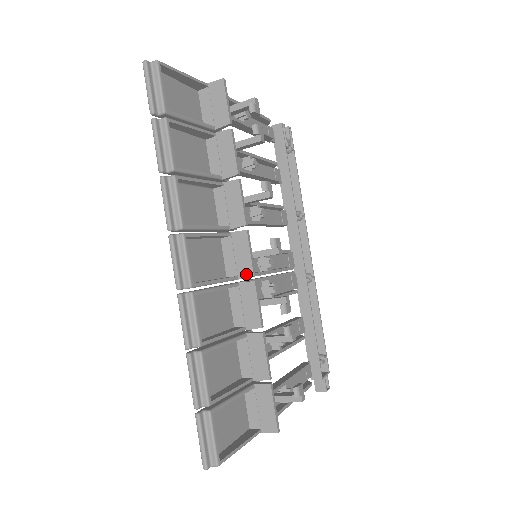
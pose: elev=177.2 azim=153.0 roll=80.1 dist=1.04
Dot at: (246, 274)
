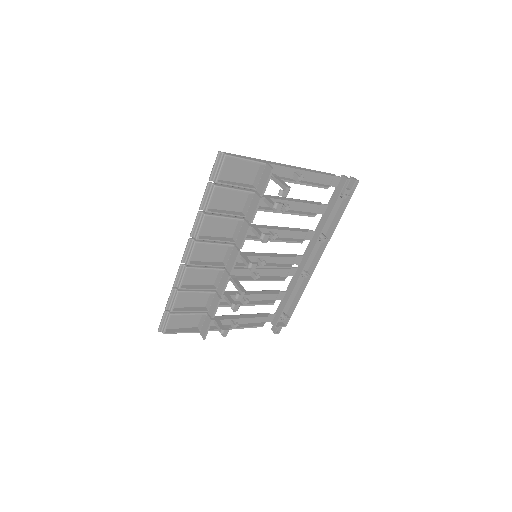
Dot at: (228, 269)
